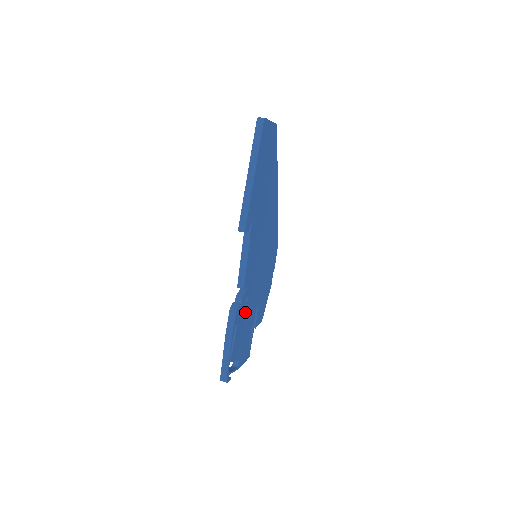
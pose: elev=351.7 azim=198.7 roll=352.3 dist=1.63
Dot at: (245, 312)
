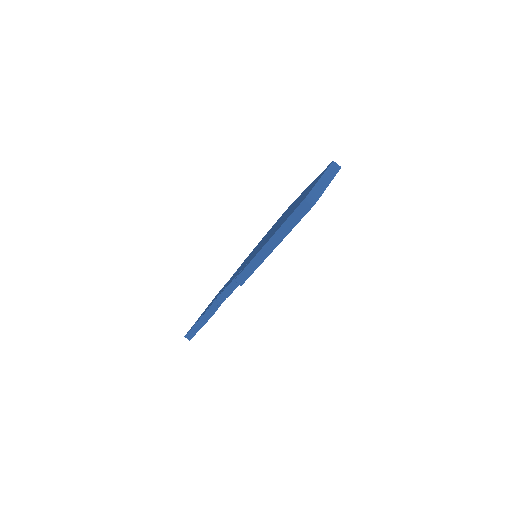
Dot at: occluded
